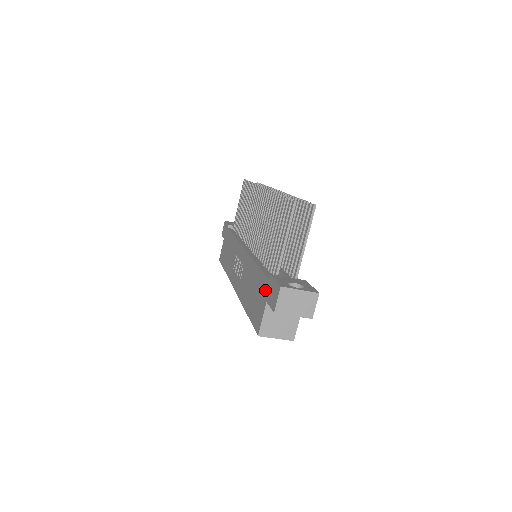
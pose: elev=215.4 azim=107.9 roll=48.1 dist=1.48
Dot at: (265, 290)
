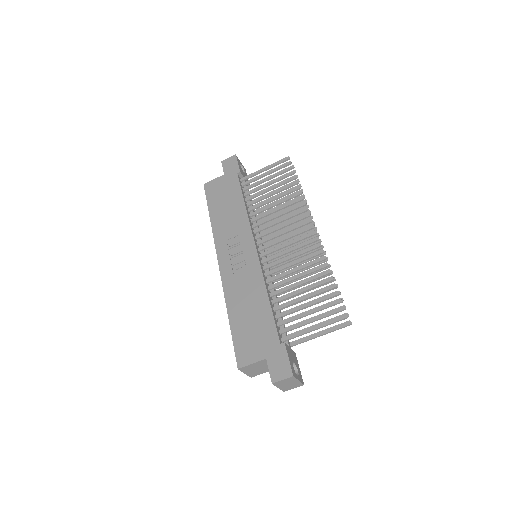
Dot at: (270, 346)
